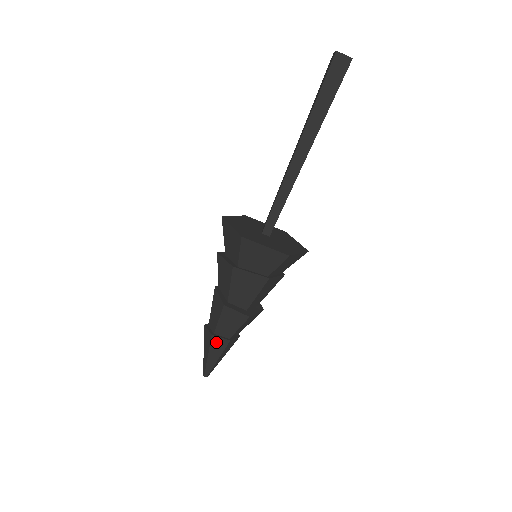
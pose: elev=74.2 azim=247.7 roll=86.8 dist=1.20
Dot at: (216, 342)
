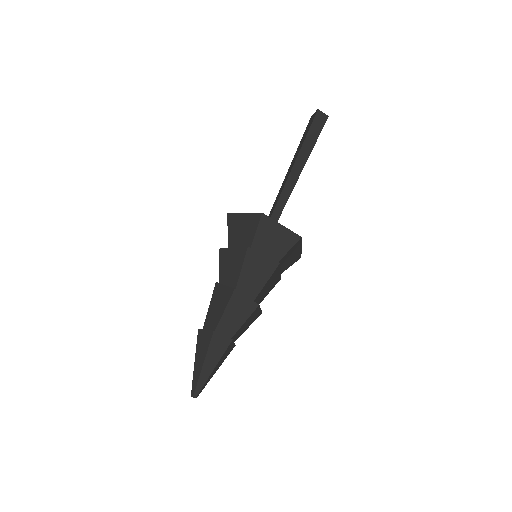
Dot at: (217, 342)
